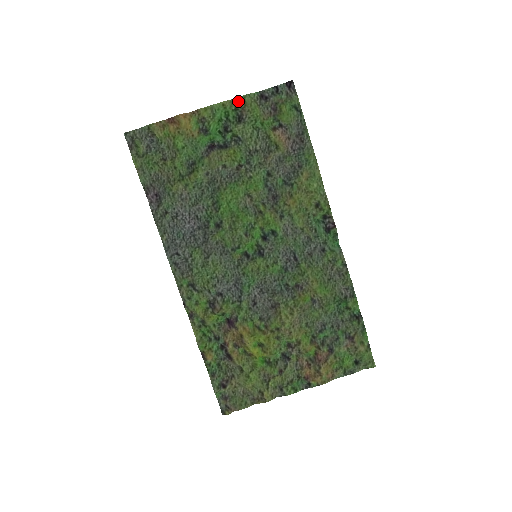
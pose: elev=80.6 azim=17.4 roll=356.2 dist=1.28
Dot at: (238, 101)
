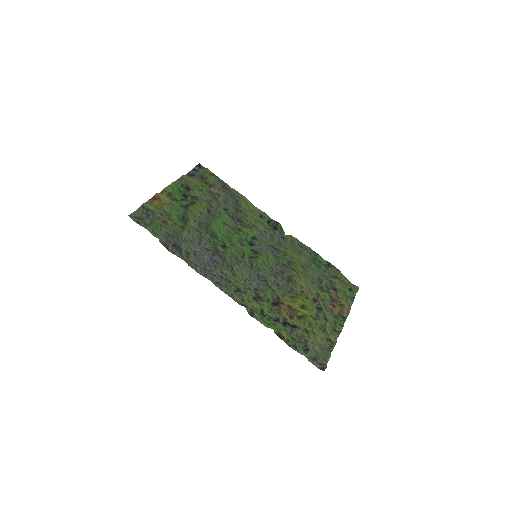
Dot at: (181, 180)
